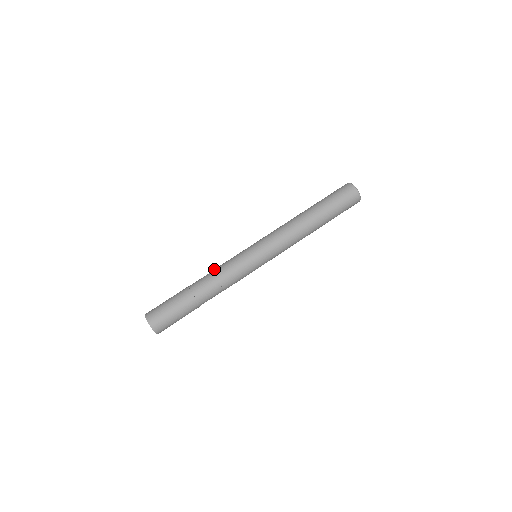
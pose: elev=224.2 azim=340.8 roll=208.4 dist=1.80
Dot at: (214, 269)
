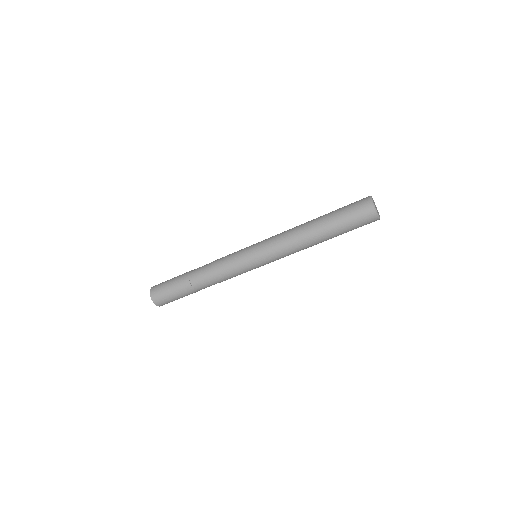
Dot at: (213, 264)
